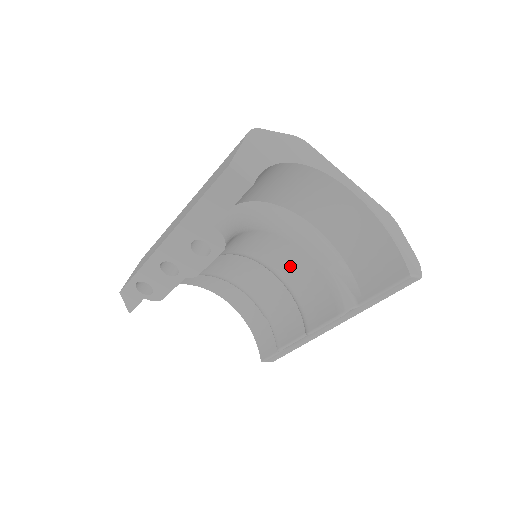
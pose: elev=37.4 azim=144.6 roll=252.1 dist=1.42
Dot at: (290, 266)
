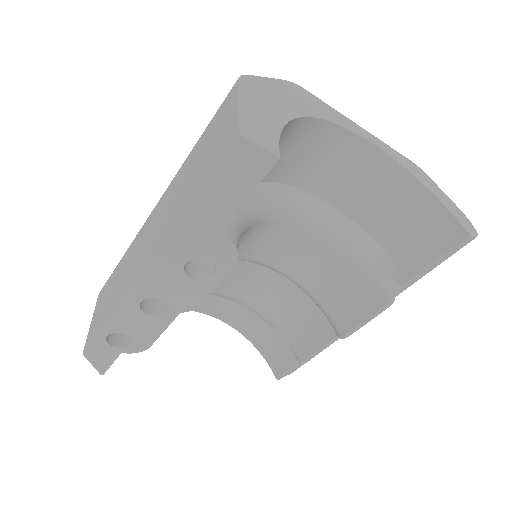
Dot at: (301, 258)
